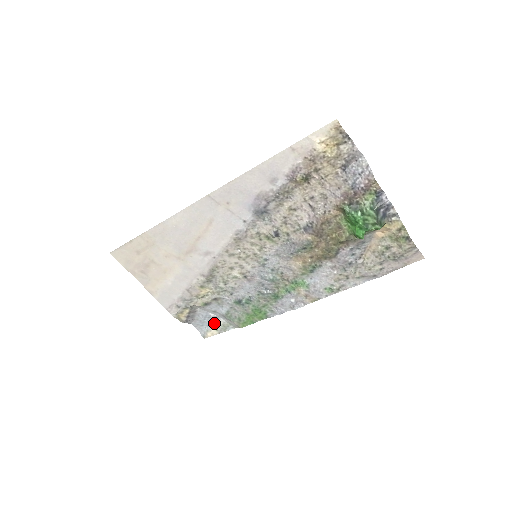
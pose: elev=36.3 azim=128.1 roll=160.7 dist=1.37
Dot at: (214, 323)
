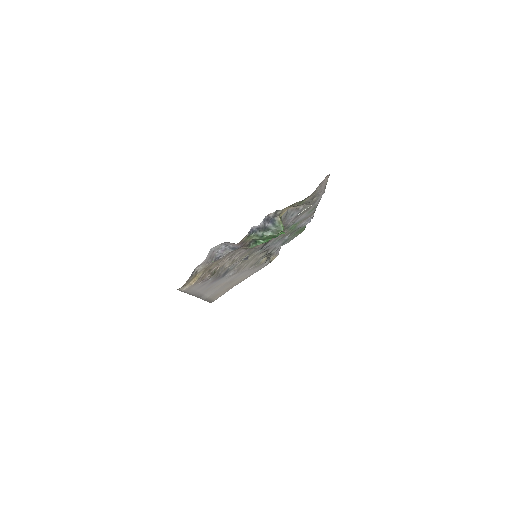
Dot at: occluded
